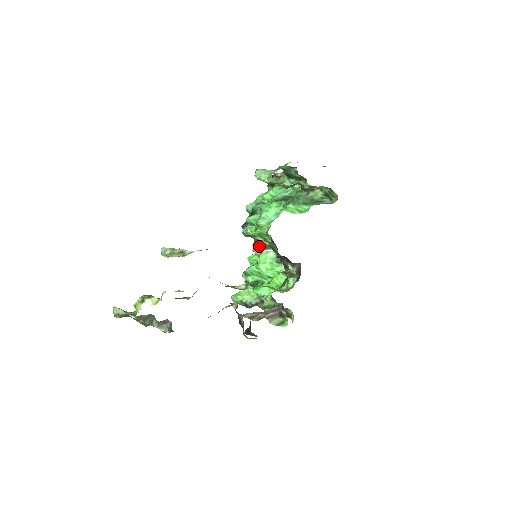
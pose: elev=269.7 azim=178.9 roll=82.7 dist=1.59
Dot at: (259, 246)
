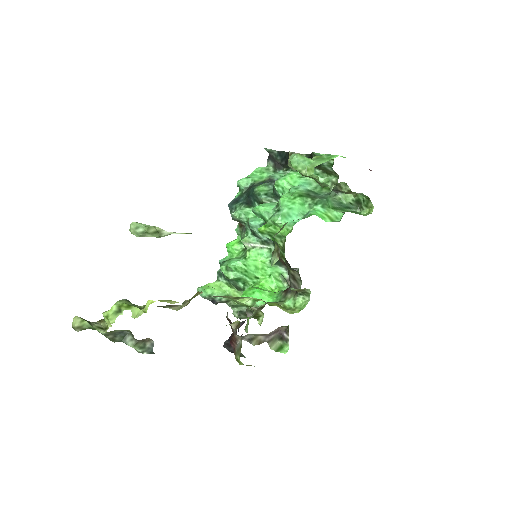
Dot at: (251, 238)
